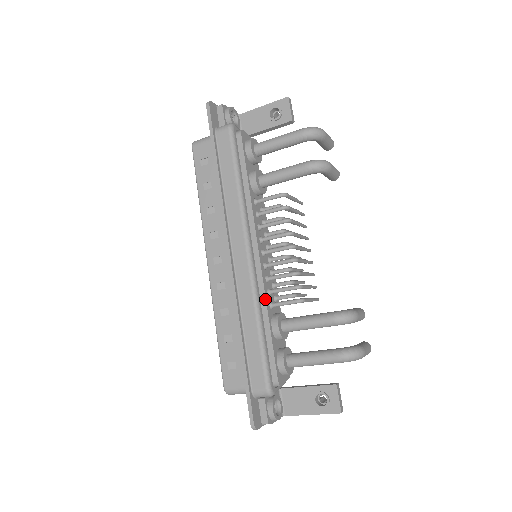
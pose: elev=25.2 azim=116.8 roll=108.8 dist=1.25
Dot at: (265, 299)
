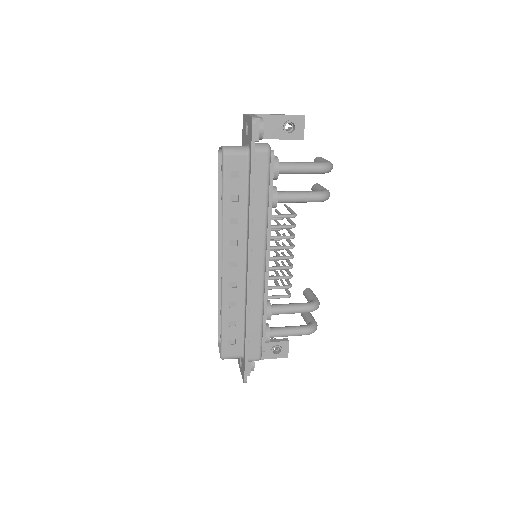
Dot at: (267, 296)
